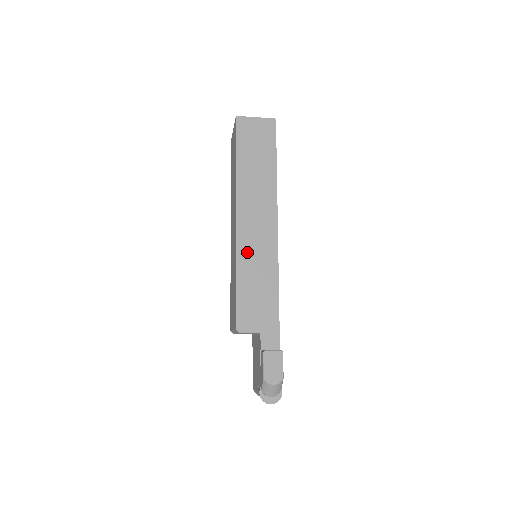
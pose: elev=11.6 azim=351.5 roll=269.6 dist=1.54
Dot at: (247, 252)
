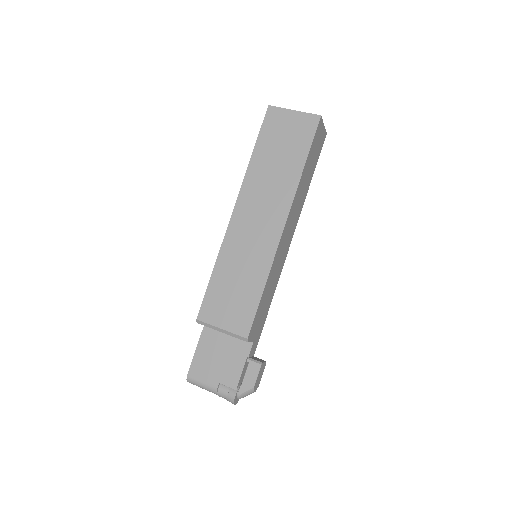
Dot at: (276, 263)
